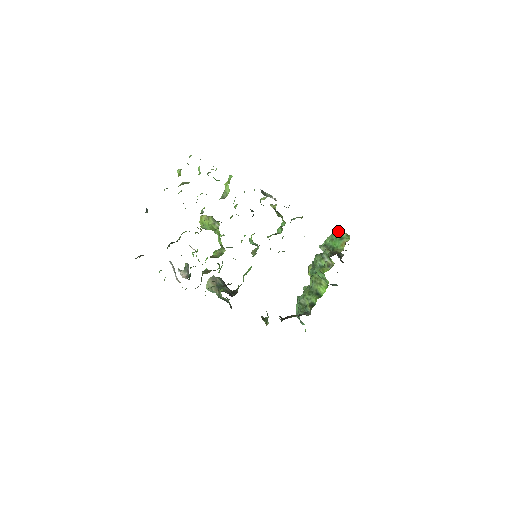
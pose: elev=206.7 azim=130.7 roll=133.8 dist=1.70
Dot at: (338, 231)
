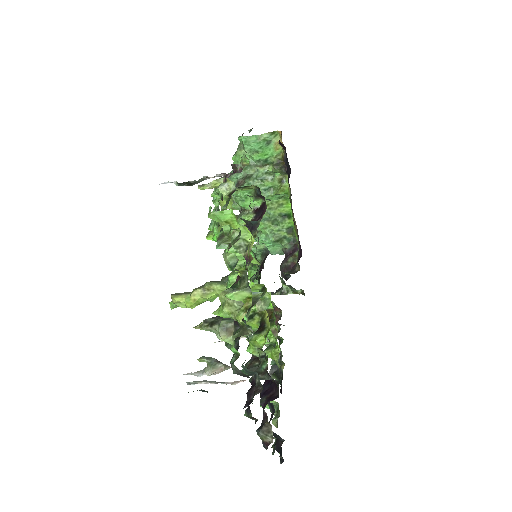
Dot at: (253, 138)
